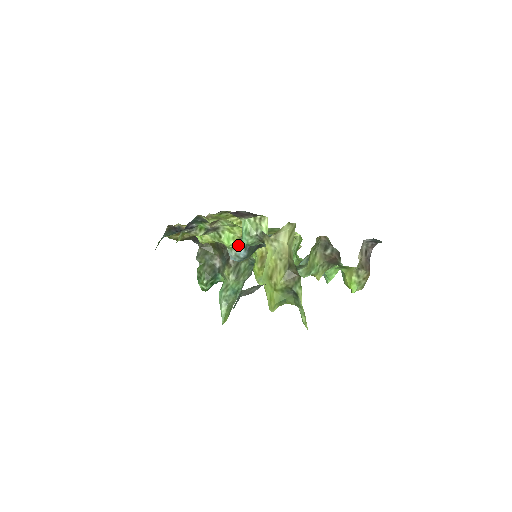
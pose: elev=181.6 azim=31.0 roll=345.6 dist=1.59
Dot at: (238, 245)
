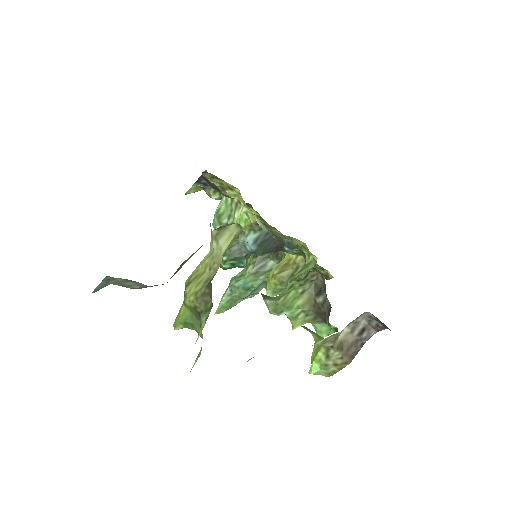
Dot at: (249, 232)
